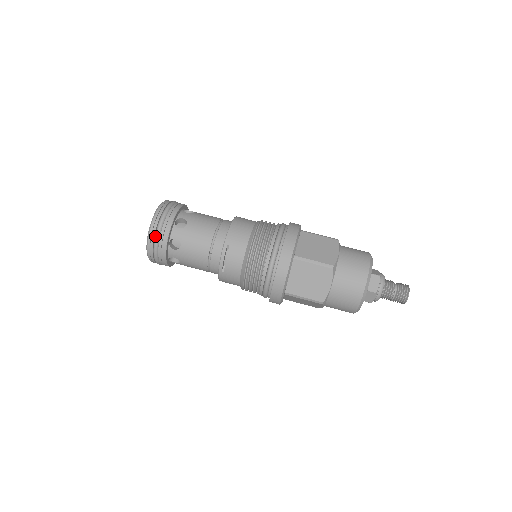
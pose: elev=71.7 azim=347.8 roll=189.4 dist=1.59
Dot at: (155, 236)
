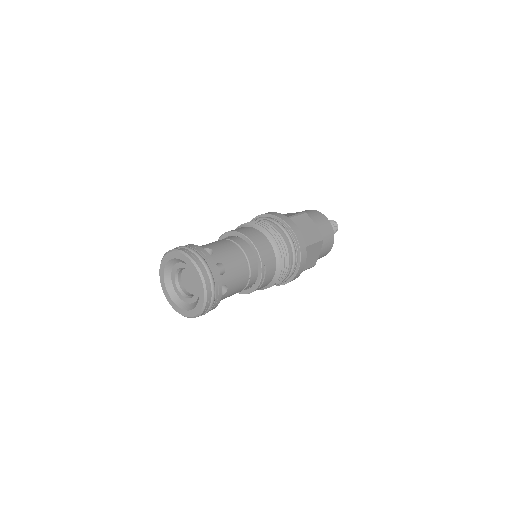
Dot at: (212, 296)
